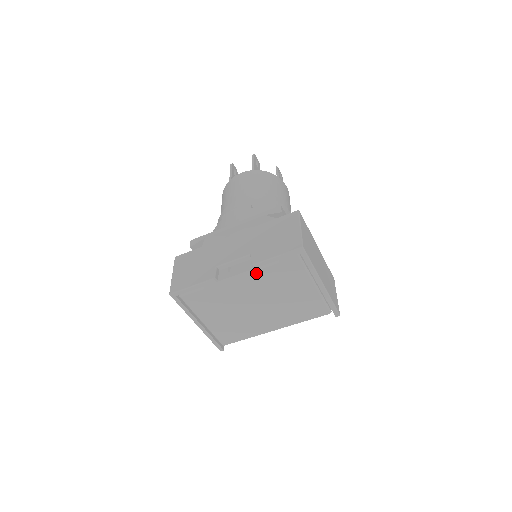
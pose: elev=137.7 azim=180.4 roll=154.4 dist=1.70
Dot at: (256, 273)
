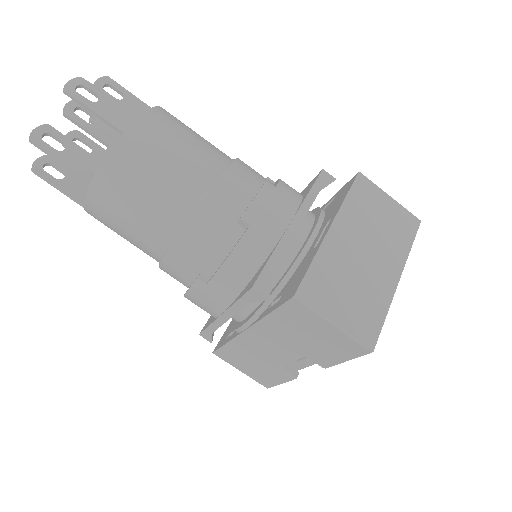
Dot at: occluded
